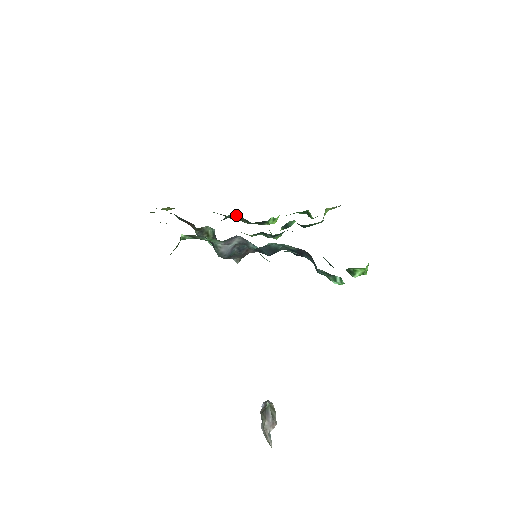
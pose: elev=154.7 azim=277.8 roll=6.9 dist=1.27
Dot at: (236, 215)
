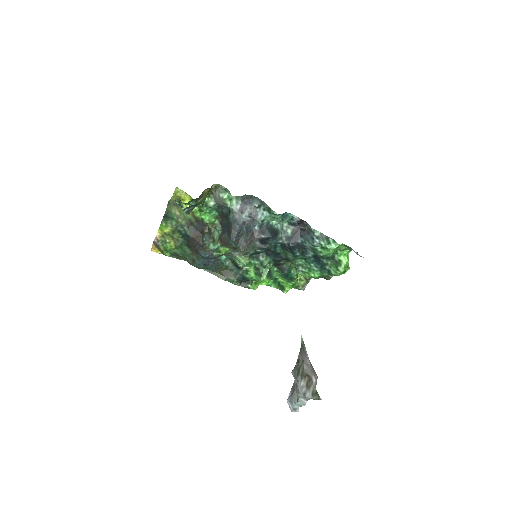
Dot at: (225, 271)
